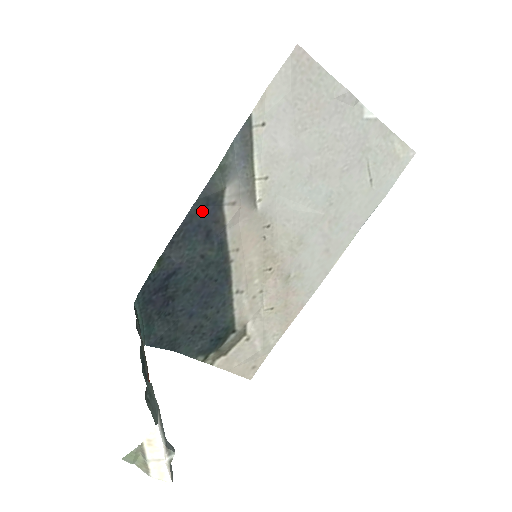
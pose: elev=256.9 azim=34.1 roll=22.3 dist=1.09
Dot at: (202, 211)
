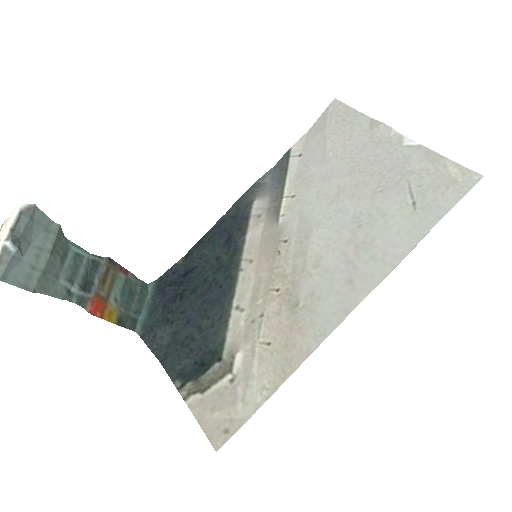
Dot at: (231, 219)
